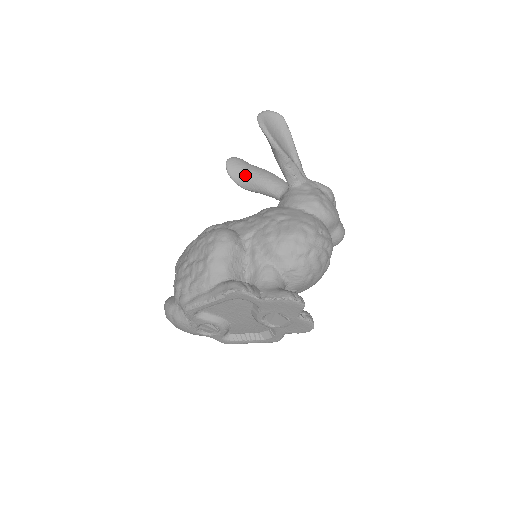
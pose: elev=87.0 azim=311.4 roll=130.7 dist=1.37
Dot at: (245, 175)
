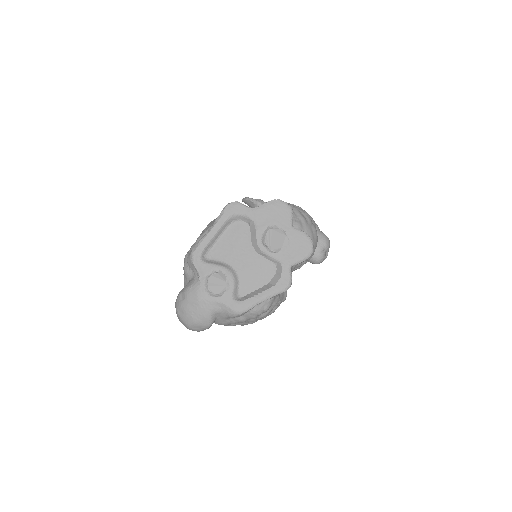
Dot at: occluded
